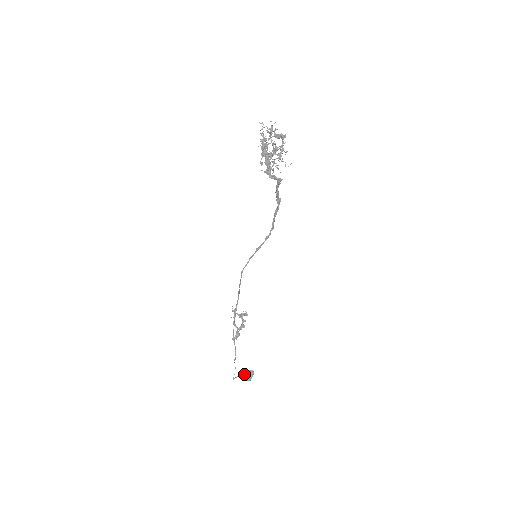
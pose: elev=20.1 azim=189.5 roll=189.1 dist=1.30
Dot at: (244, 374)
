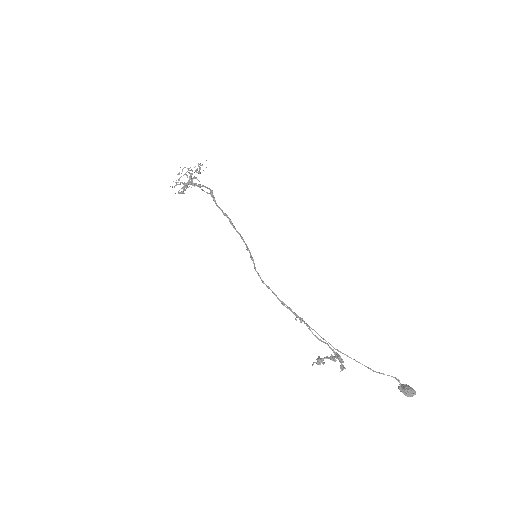
Dot at: occluded
